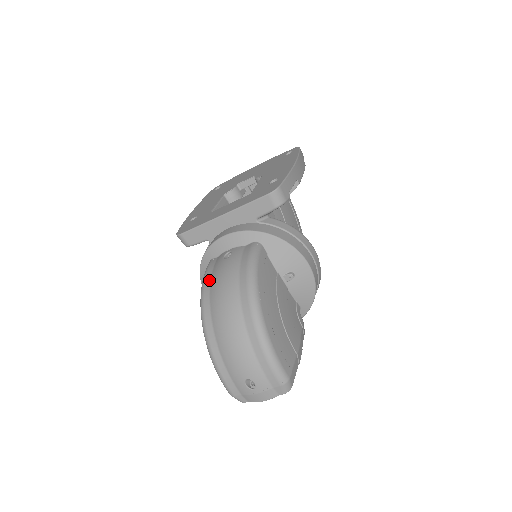
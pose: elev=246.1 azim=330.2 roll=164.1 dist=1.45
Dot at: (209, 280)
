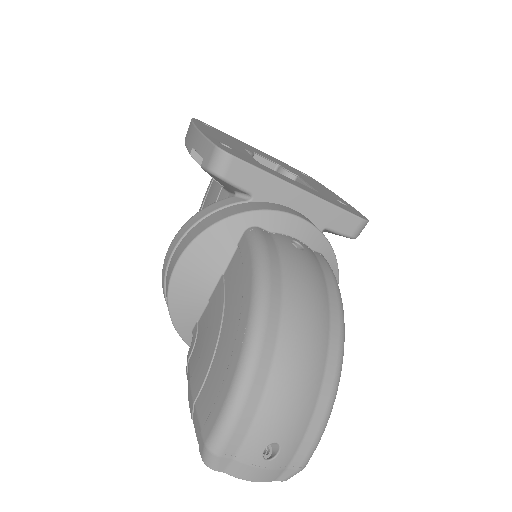
Dot at: (278, 260)
